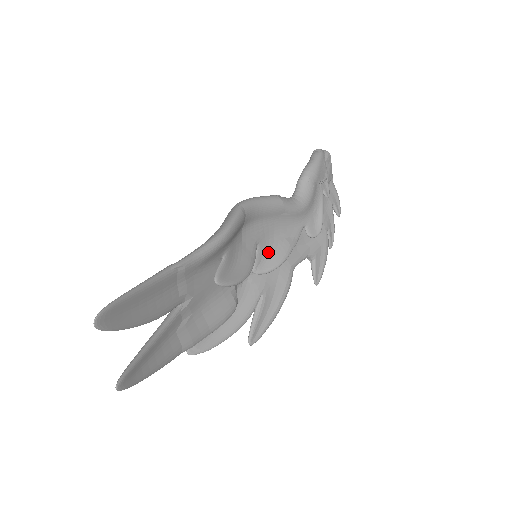
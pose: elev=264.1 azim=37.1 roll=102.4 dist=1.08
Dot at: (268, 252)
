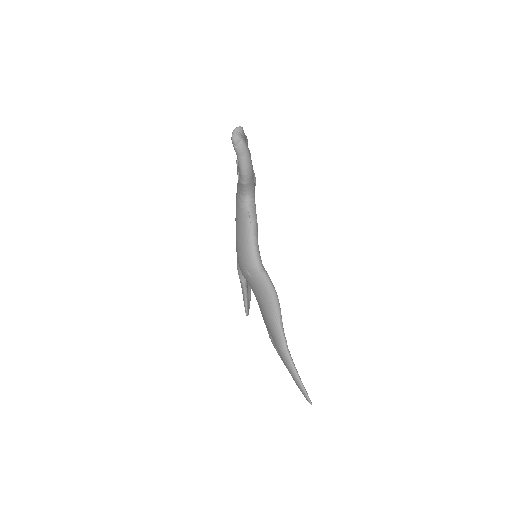
Dot at: occluded
